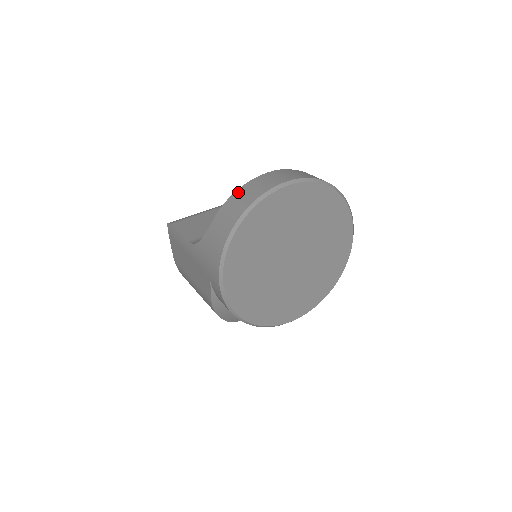
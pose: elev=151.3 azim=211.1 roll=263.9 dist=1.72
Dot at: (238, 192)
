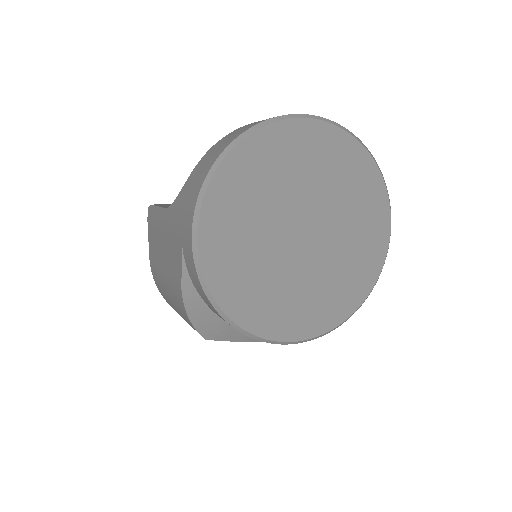
Dot at: (237, 129)
